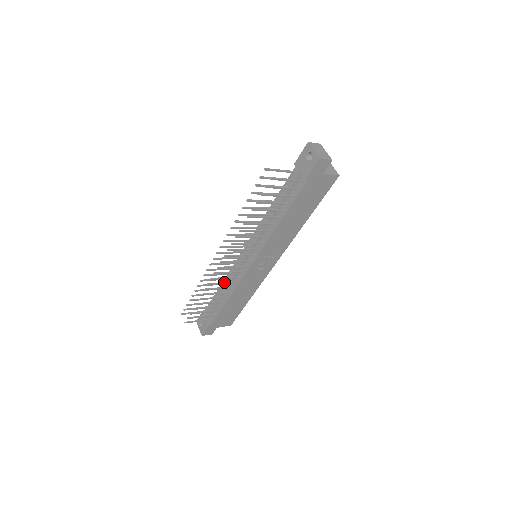
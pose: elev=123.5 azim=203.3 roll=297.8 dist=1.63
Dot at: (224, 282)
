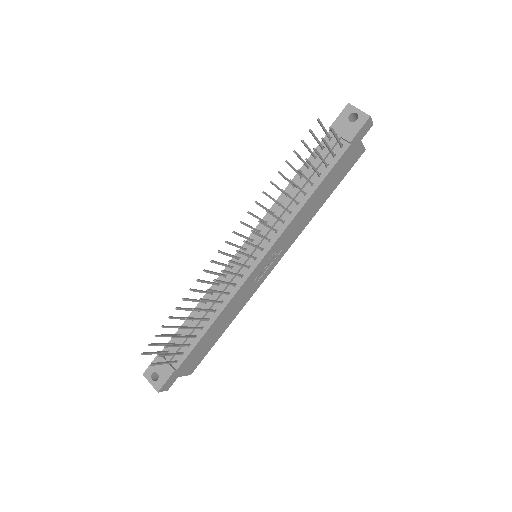
Dot at: (220, 291)
